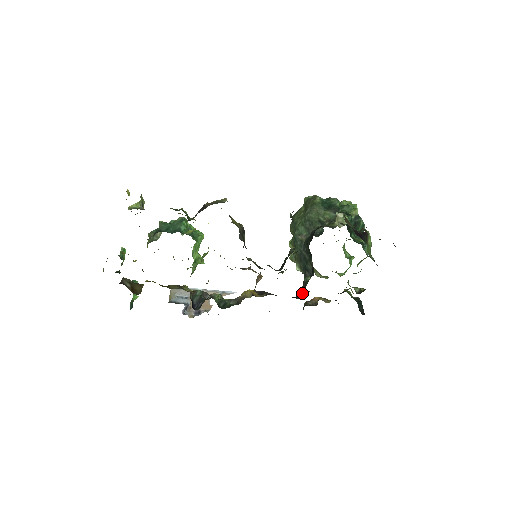
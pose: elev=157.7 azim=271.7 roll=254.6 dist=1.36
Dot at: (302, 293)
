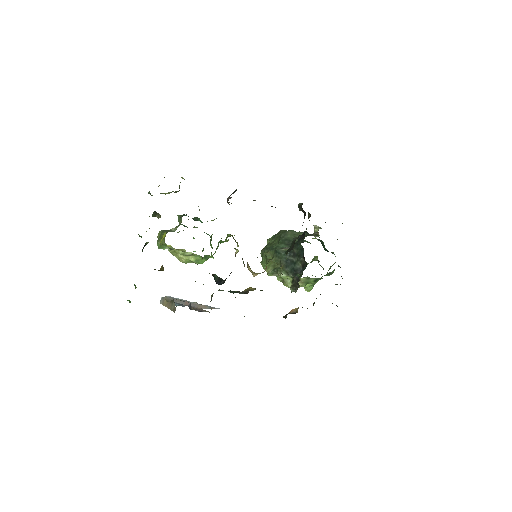
Dot at: (293, 290)
